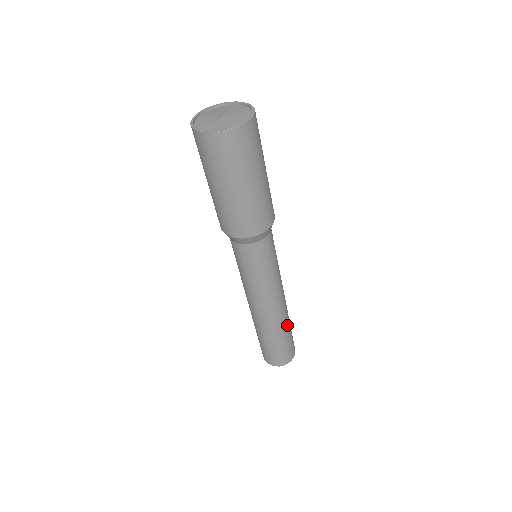
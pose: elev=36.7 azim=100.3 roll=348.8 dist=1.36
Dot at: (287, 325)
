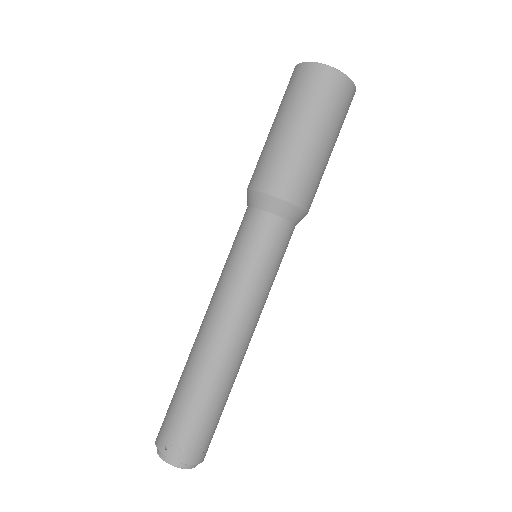
Dot at: (232, 386)
